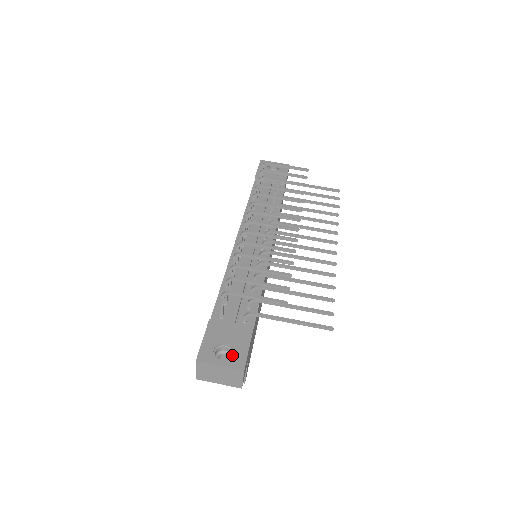
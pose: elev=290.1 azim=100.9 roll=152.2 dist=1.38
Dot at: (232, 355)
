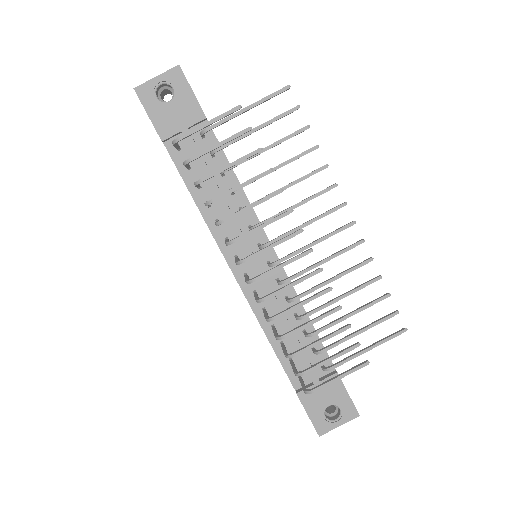
Dot at: (340, 410)
